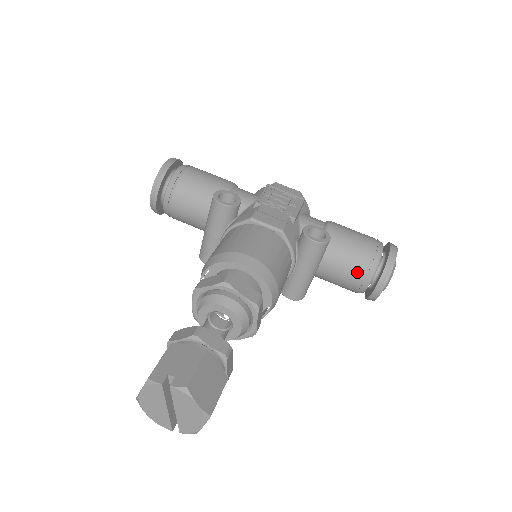
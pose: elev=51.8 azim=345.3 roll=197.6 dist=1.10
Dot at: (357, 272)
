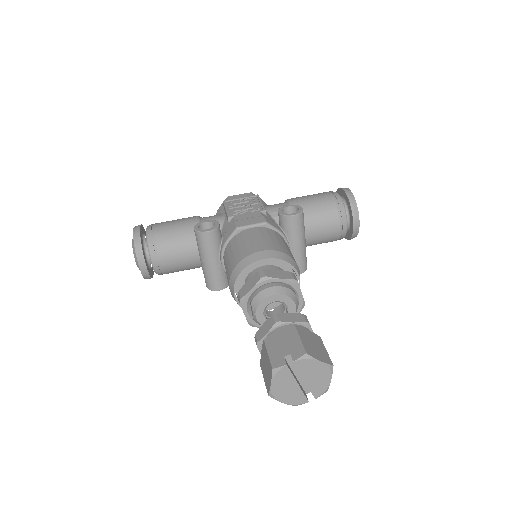
Dot at: (334, 222)
